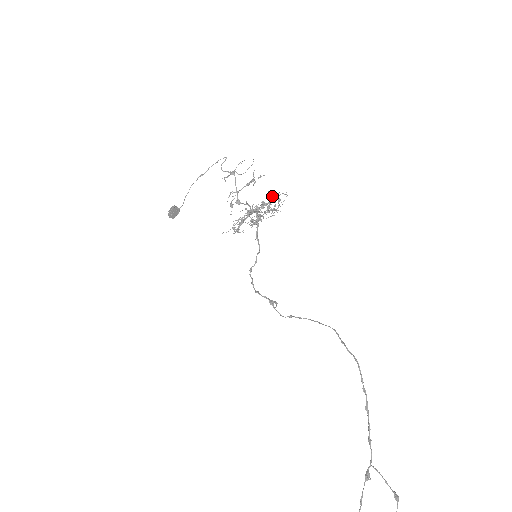
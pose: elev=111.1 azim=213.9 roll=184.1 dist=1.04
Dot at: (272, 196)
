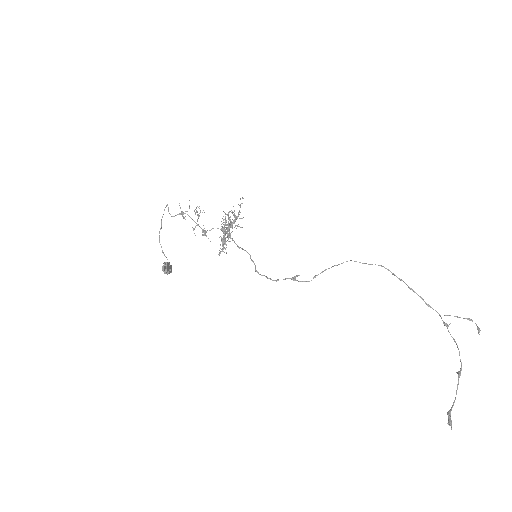
Dot at: (238, 204)
